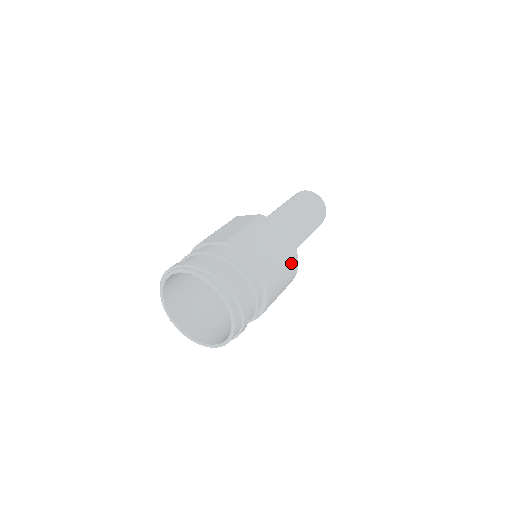
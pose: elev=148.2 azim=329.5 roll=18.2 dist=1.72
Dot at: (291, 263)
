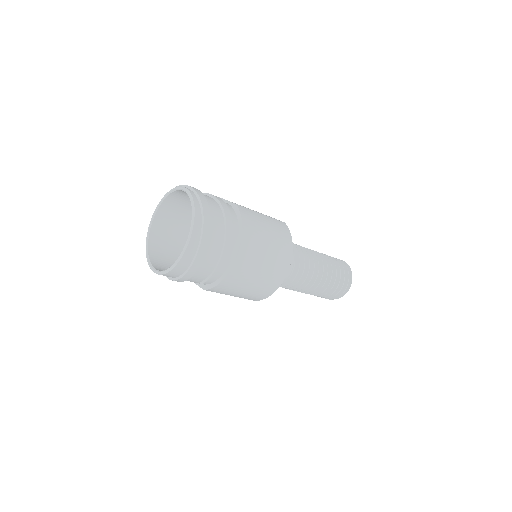
Dot at: (275, 273)
